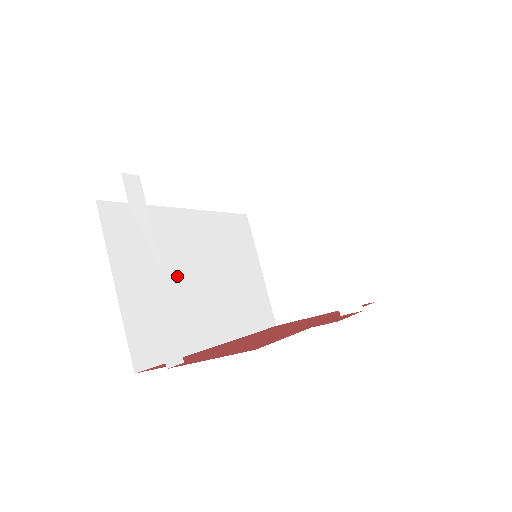
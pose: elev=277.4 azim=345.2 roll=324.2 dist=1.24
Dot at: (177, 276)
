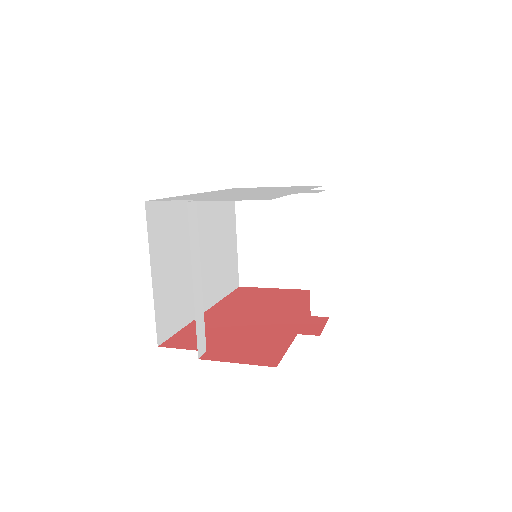
Dot at: (187, 259)
